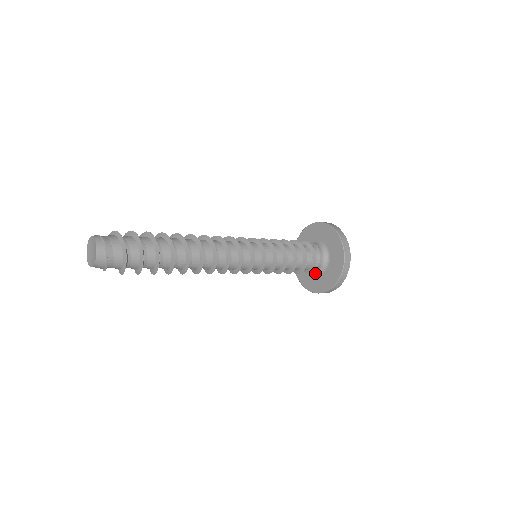
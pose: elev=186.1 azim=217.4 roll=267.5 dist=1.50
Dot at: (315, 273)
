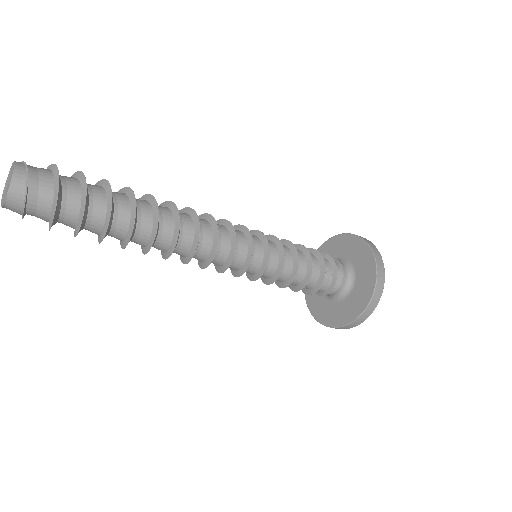
Dot at: (332, 300)
